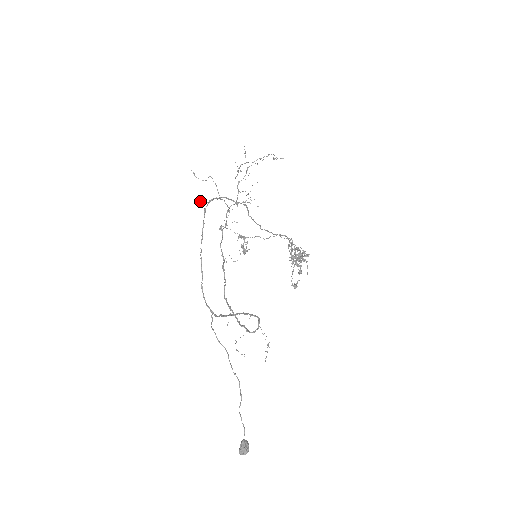
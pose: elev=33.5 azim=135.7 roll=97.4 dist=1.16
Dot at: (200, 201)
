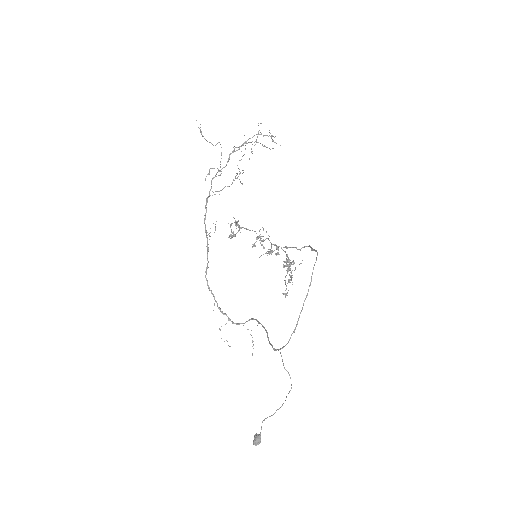
Dot at: (208, 173)
